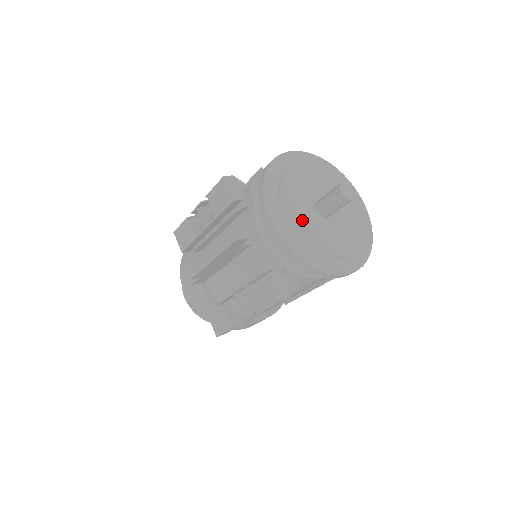
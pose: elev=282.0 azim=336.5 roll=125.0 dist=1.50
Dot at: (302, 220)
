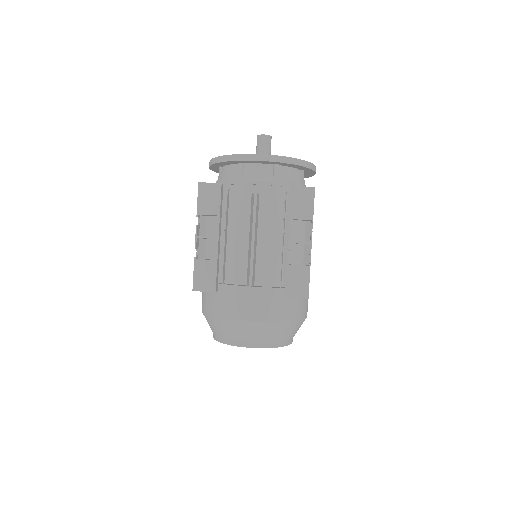
Dot at: occluded
